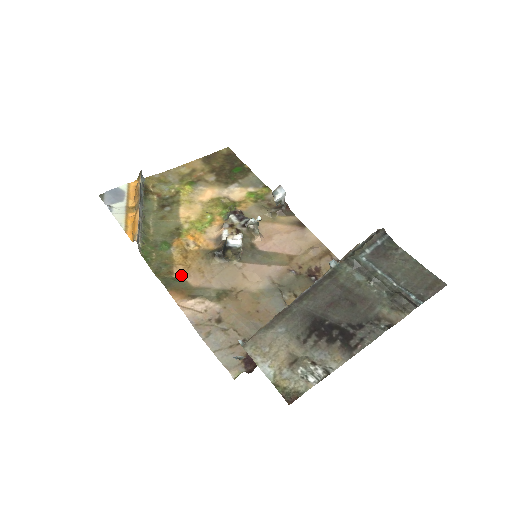
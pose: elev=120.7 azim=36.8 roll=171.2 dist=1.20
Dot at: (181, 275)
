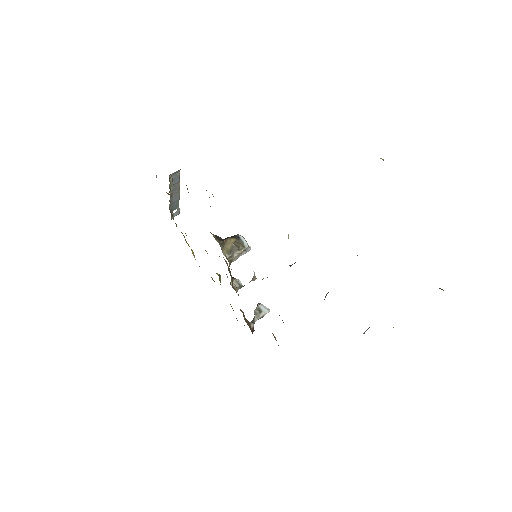
Dot at: occluded
